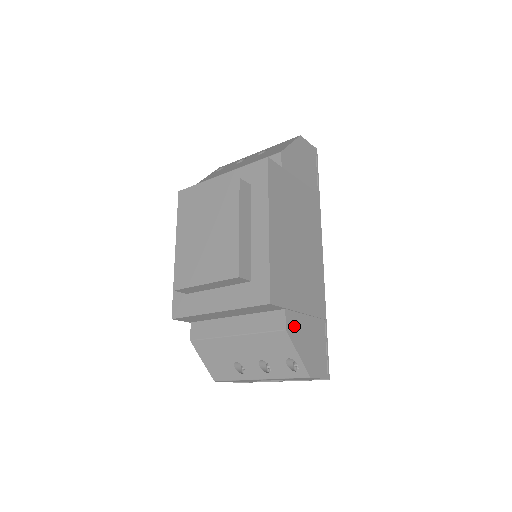
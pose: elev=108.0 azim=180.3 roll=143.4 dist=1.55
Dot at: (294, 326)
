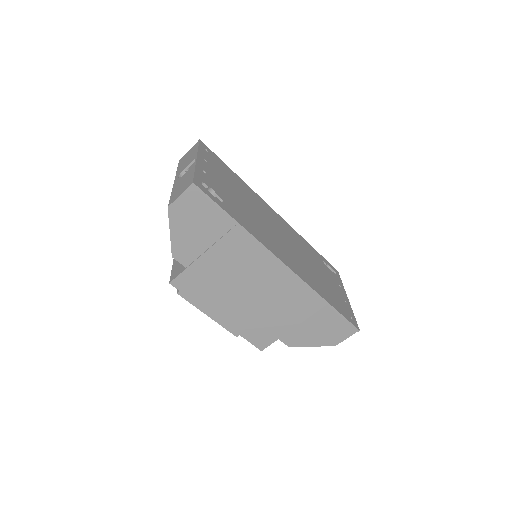
Dot at: (295, 338)
